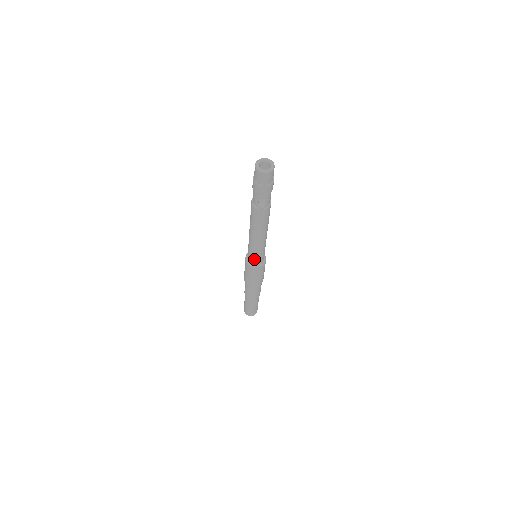
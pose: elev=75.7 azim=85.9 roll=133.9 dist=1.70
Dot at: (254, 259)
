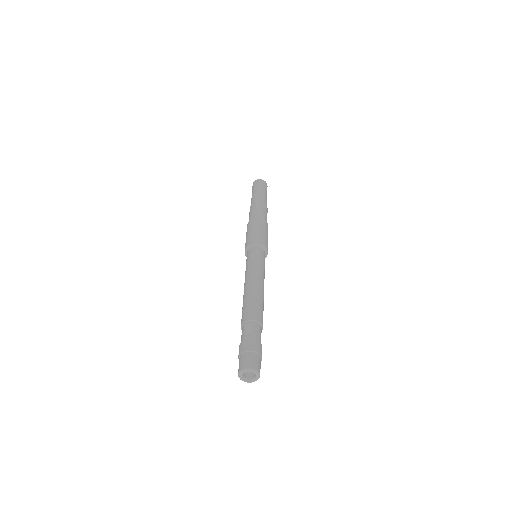
Dot at: occluded
